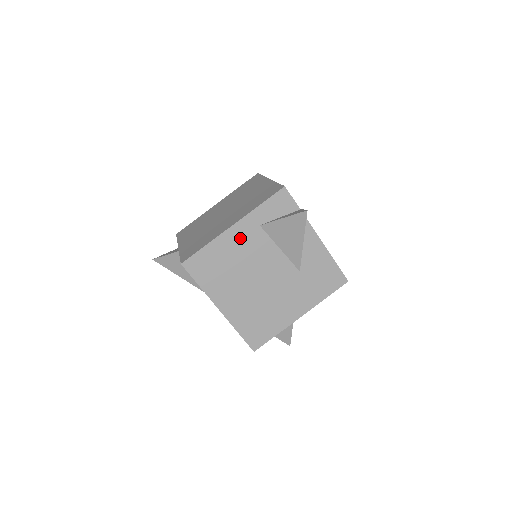
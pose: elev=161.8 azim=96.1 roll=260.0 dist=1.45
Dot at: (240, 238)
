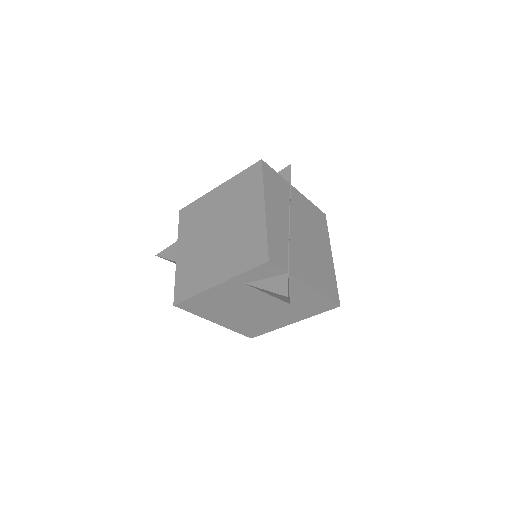
Dot at: (226, 291)
